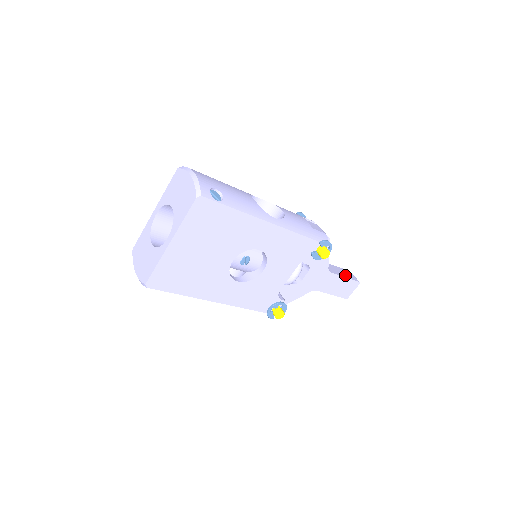
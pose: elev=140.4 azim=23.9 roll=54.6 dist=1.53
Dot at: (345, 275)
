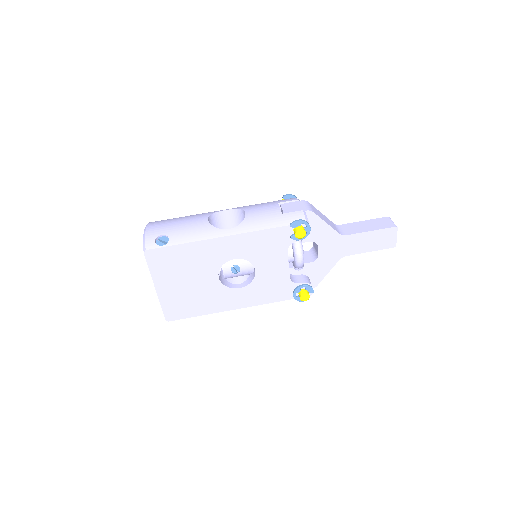
Dot at: (372, 228)
